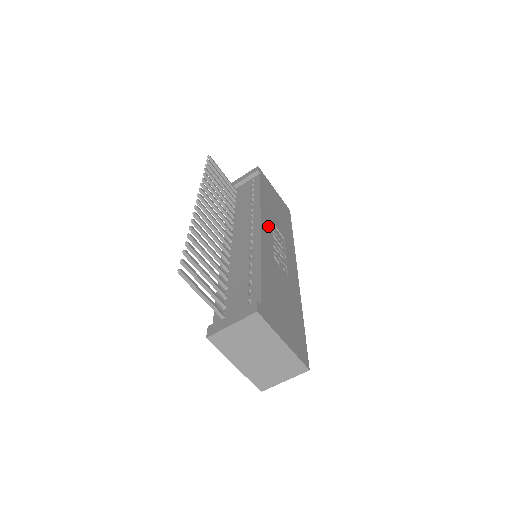
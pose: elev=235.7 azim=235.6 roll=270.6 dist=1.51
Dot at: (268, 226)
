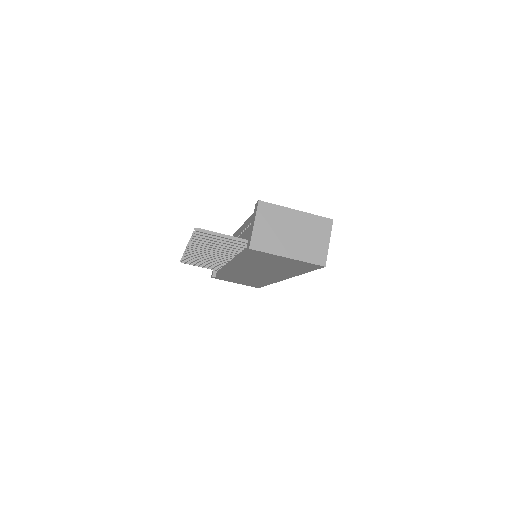
Dot at: occluded
